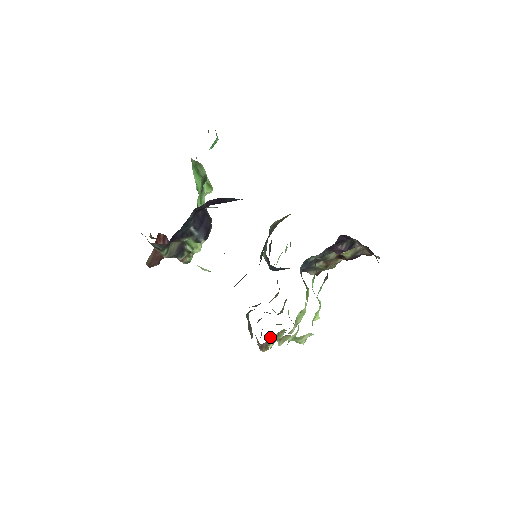
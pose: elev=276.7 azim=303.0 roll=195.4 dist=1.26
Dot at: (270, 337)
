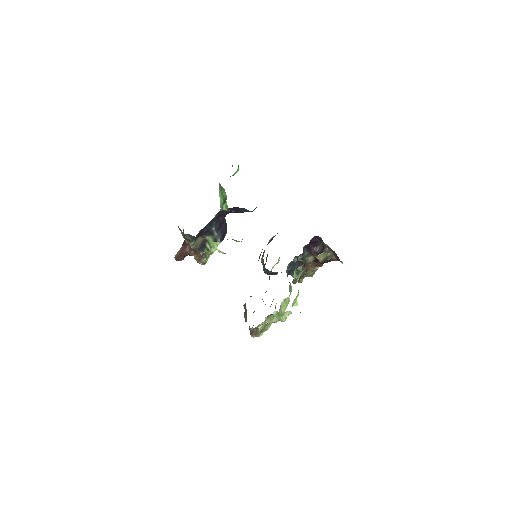
Dot at: (260, 324)
